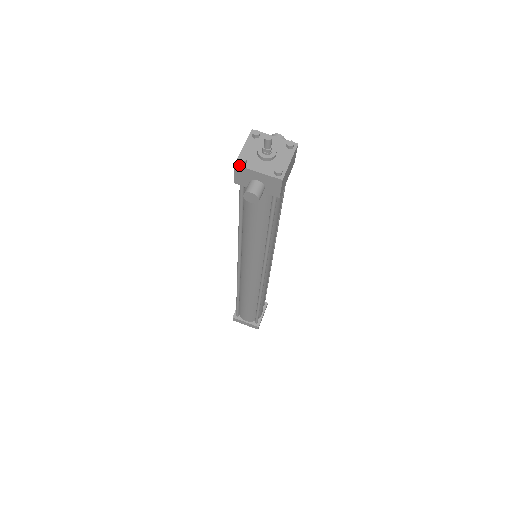
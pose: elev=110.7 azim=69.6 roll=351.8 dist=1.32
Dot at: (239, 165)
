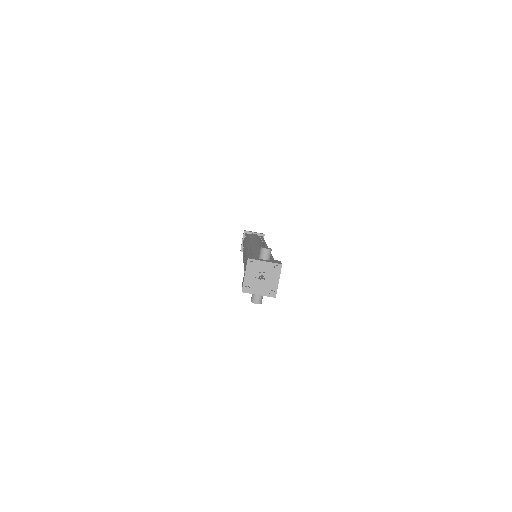
Dot at: (245, 292)
